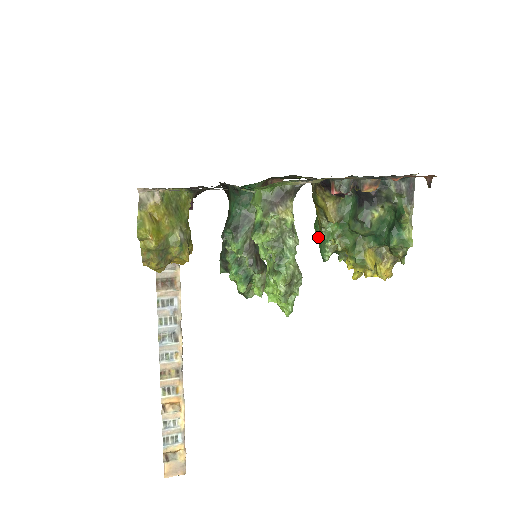
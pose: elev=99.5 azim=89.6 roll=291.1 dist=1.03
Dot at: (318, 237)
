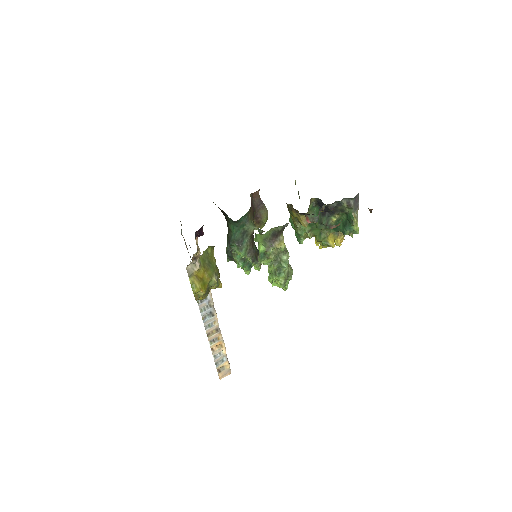
Dot at: occluded
